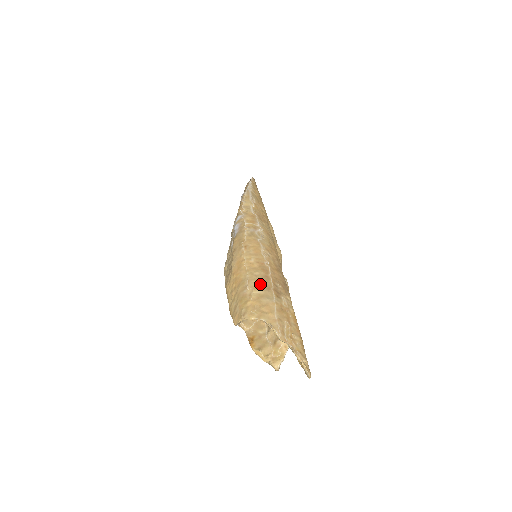
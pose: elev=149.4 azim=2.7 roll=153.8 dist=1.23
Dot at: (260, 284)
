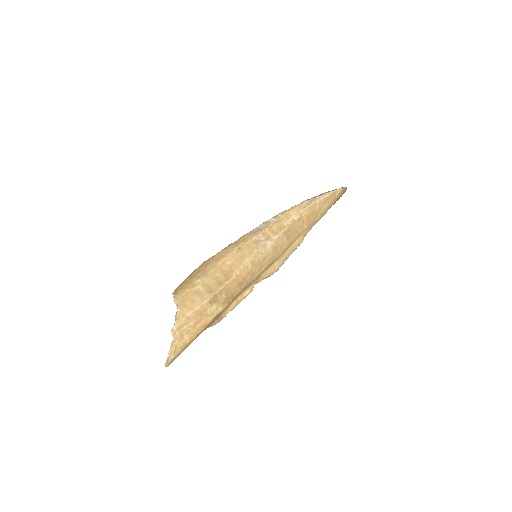
Dot at: (209, 284)
